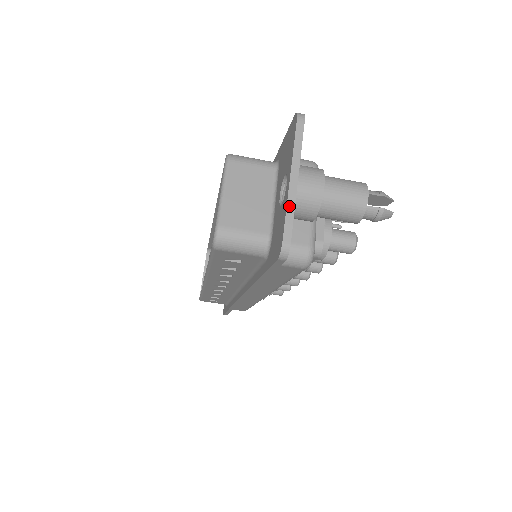
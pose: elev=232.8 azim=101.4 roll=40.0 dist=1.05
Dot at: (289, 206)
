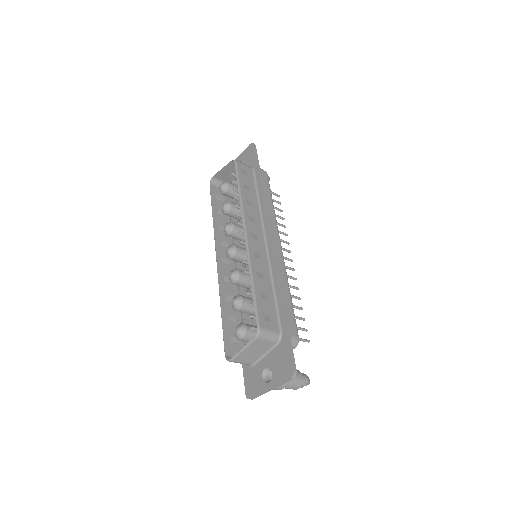
Dot at: (262, 394)
